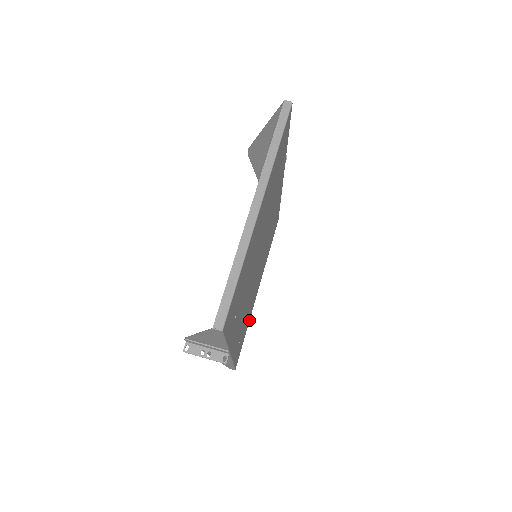
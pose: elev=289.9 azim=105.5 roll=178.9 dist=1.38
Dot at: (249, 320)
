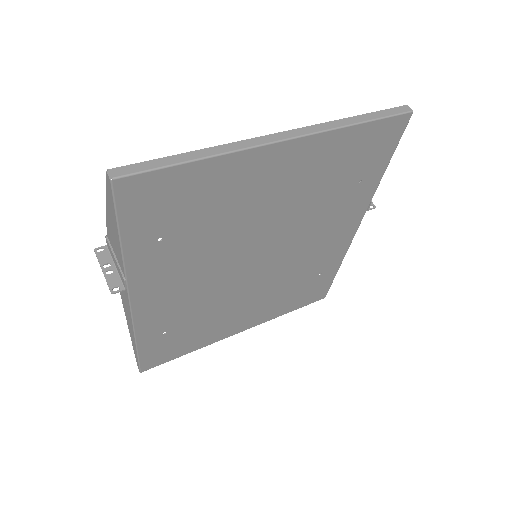
Dot at: (203, 346)
